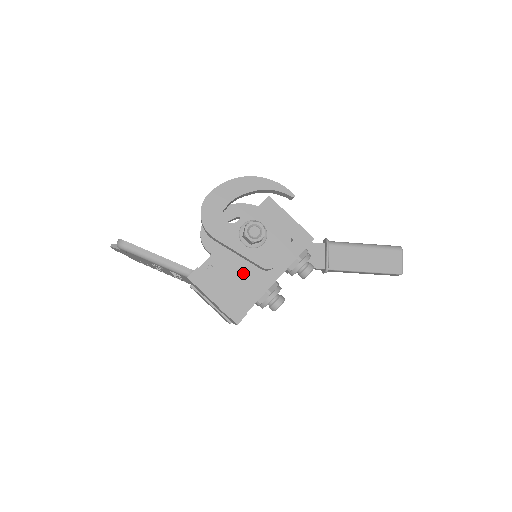
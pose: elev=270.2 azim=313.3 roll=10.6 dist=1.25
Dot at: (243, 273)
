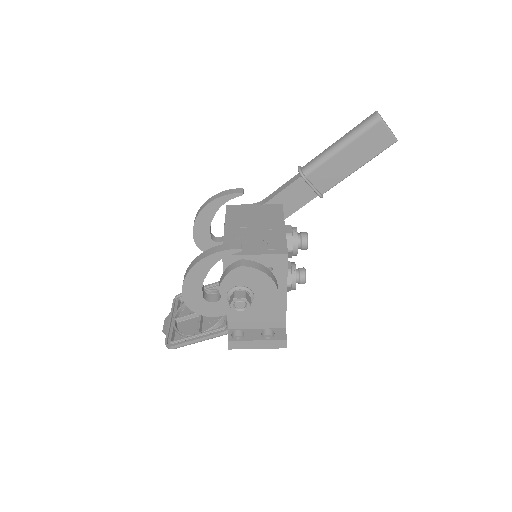
Dot at: (259, 311)
